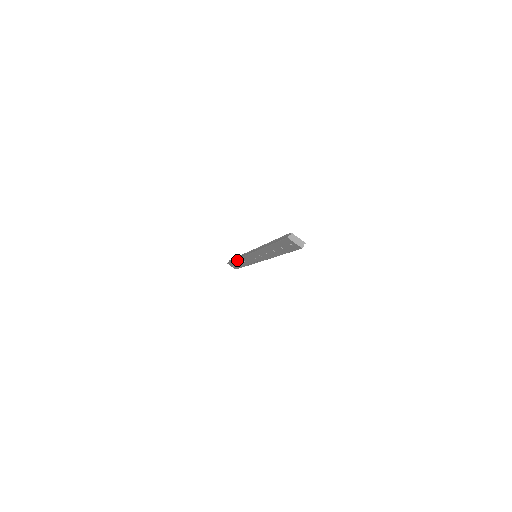
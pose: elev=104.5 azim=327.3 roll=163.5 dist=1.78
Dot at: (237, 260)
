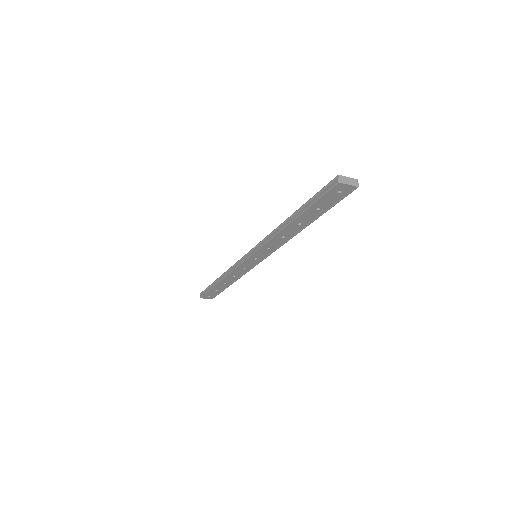
Dot at: (220, 282)
